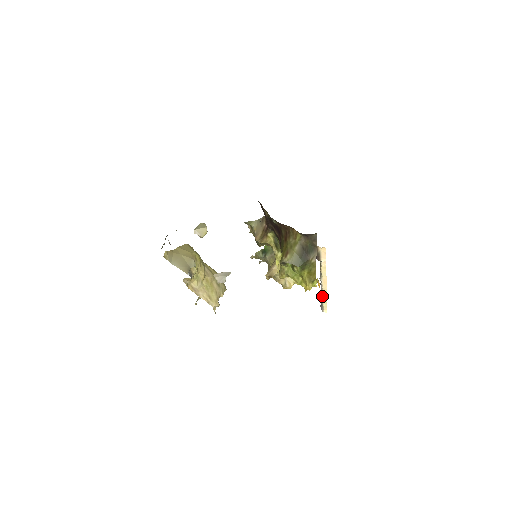
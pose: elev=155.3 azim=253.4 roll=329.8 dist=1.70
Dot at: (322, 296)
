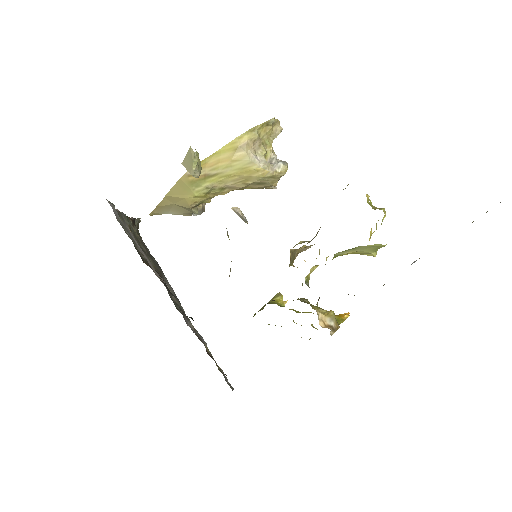
Dot at: occluded
